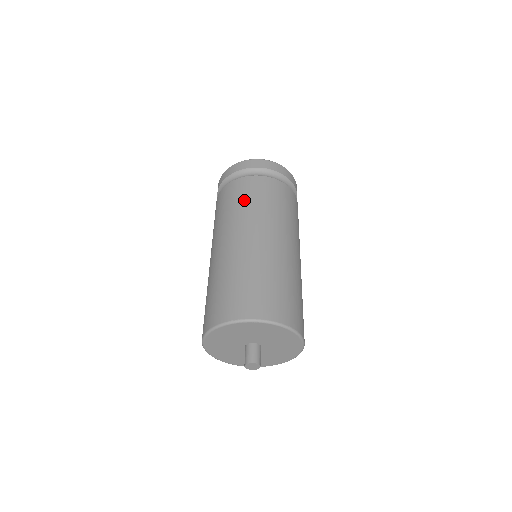
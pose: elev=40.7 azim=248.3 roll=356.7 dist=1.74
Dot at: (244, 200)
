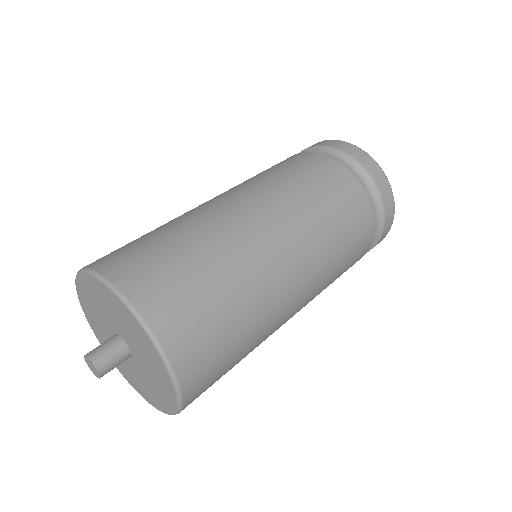
Dot at: (309, 182)
